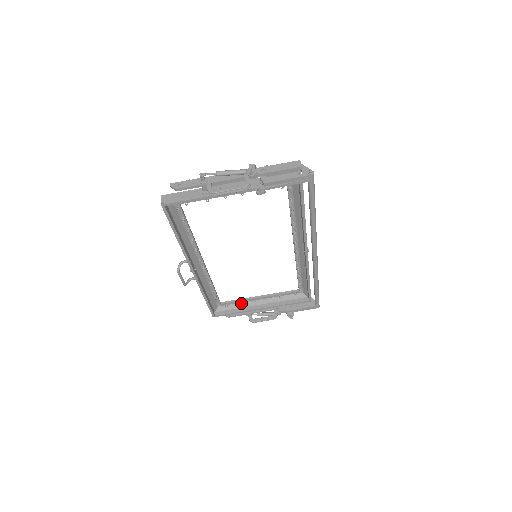
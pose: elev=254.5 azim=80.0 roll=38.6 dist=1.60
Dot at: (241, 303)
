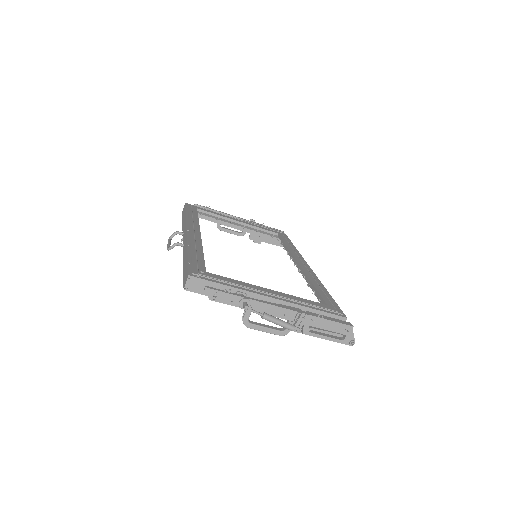
Dot at: (217, 220)
